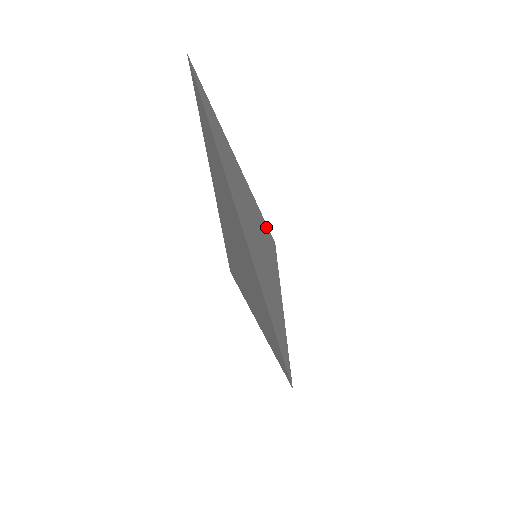
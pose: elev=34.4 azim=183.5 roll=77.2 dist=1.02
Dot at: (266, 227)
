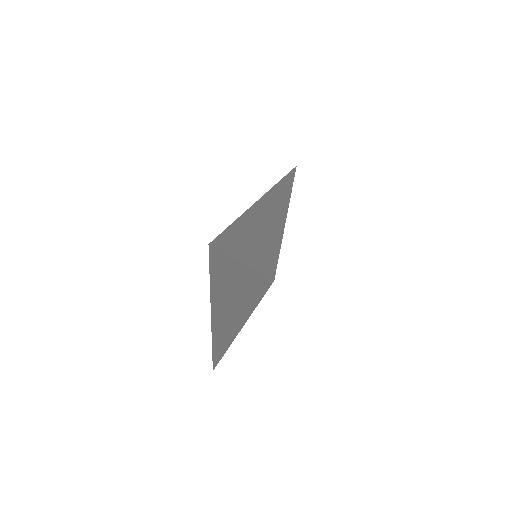
Dot at: (285, 179)
